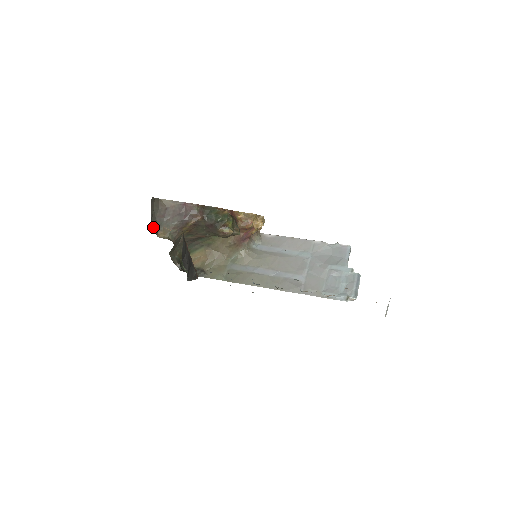
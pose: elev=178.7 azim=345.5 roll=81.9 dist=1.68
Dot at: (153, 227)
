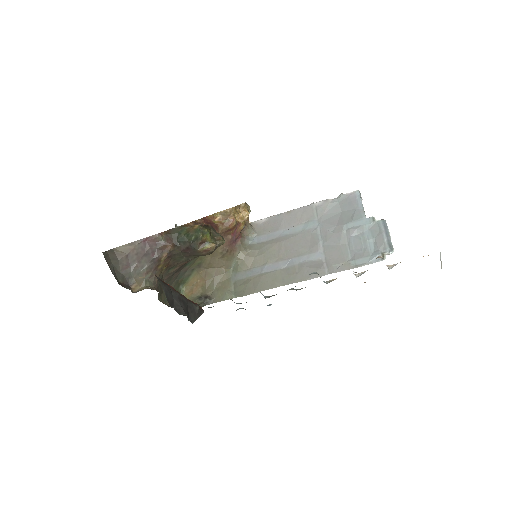
Dot at: (122, 284)
